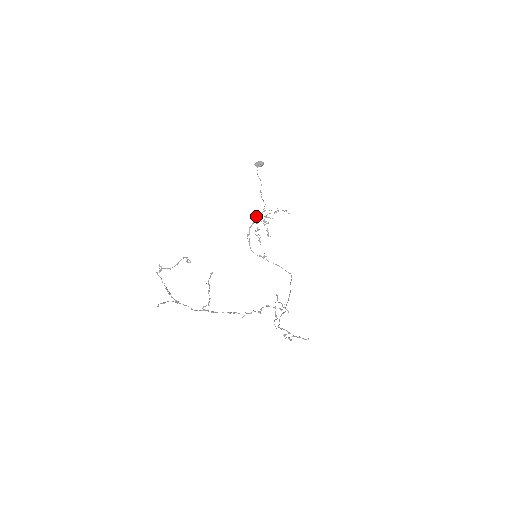
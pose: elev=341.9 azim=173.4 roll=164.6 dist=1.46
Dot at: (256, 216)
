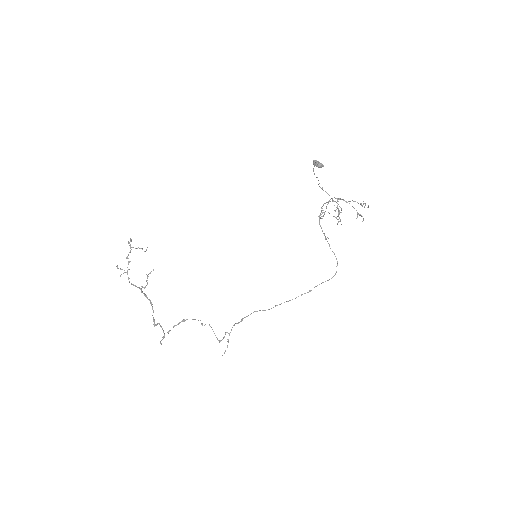
Dot at: occluded
